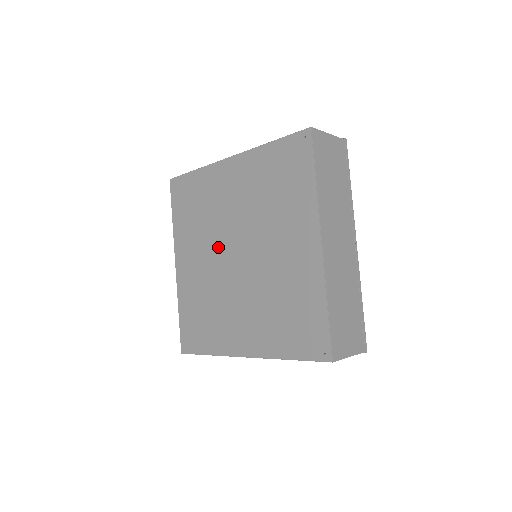
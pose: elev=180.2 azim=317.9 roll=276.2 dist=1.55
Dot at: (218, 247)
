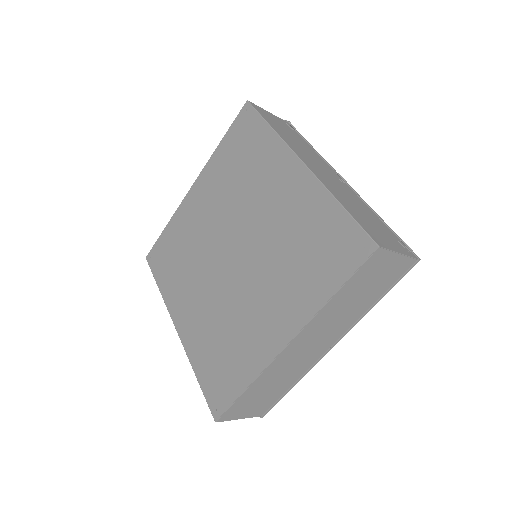
Dot at: (227, 224)
